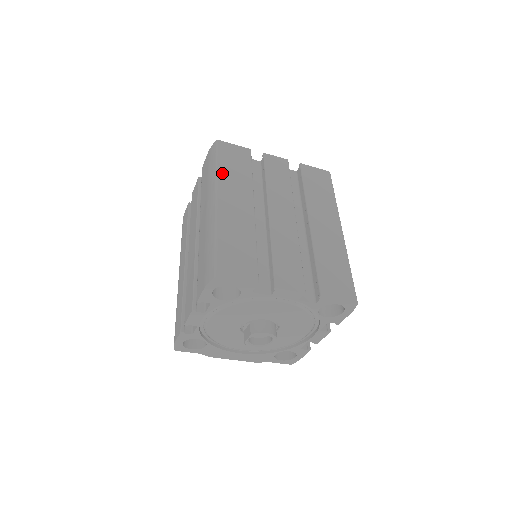
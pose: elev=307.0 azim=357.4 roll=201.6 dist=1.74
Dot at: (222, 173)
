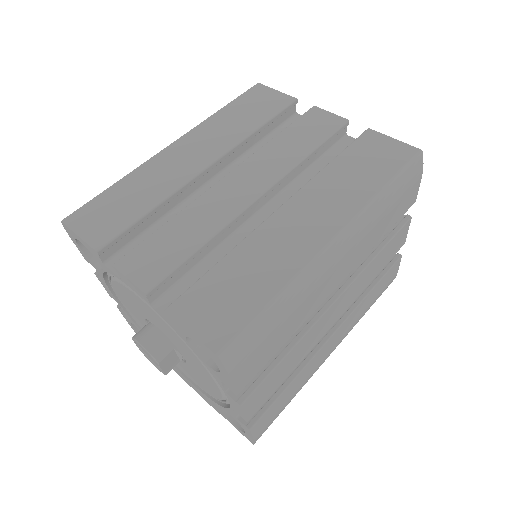
Dot at: (216, 118)
